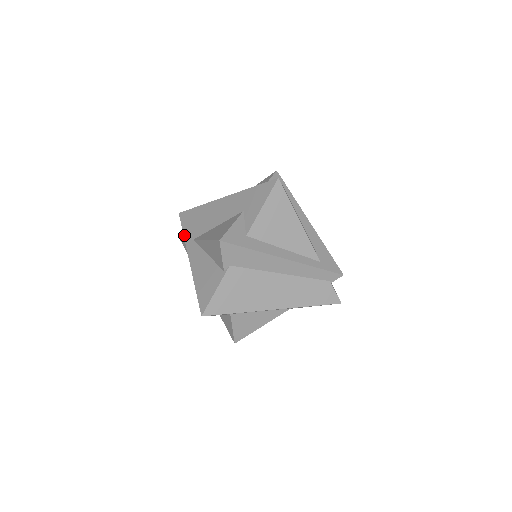
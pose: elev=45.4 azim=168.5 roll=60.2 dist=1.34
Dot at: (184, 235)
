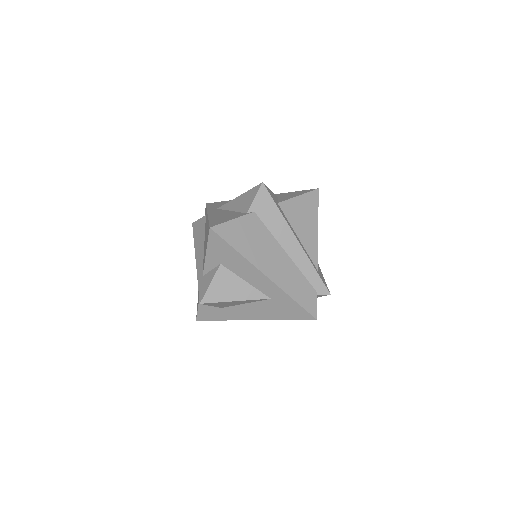
Dot at: (208, 208)
